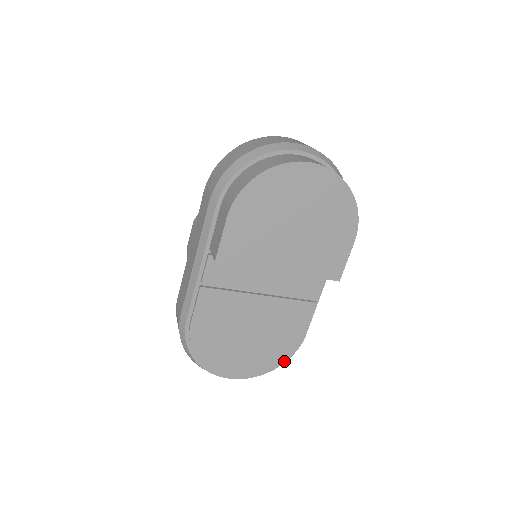
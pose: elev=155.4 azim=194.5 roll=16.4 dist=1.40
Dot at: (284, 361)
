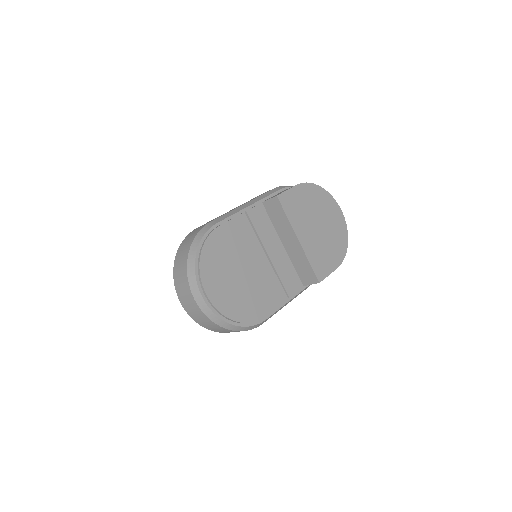
Dot at: (243, 322)
